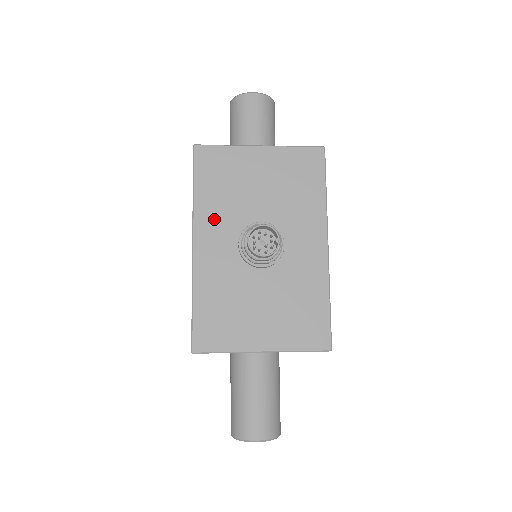
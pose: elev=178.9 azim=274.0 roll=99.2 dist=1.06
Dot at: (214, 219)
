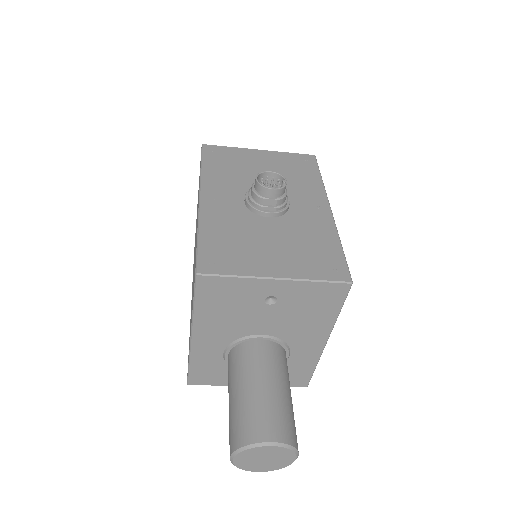
Dot at: (220, 184)
